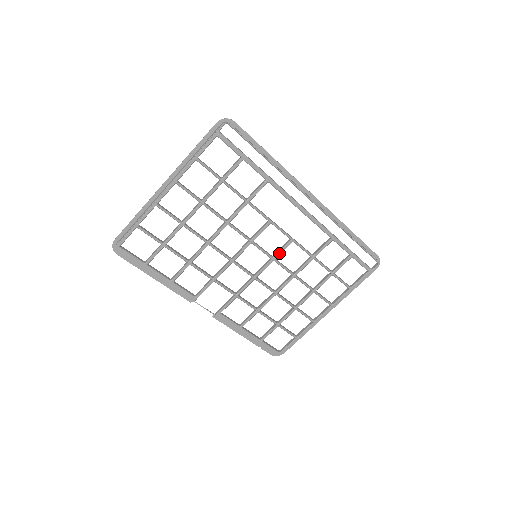
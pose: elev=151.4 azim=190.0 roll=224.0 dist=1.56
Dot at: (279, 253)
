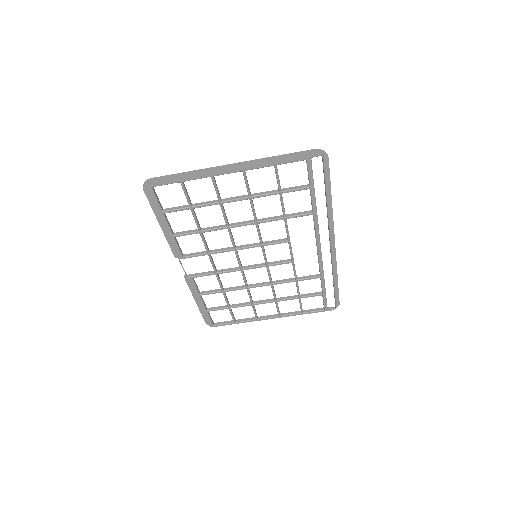
Dot at: (275, 264)
